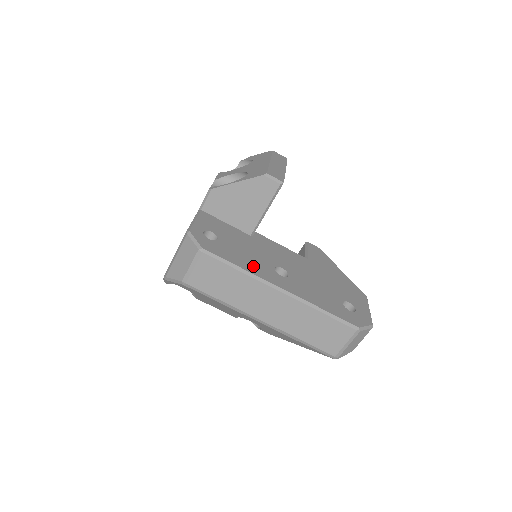
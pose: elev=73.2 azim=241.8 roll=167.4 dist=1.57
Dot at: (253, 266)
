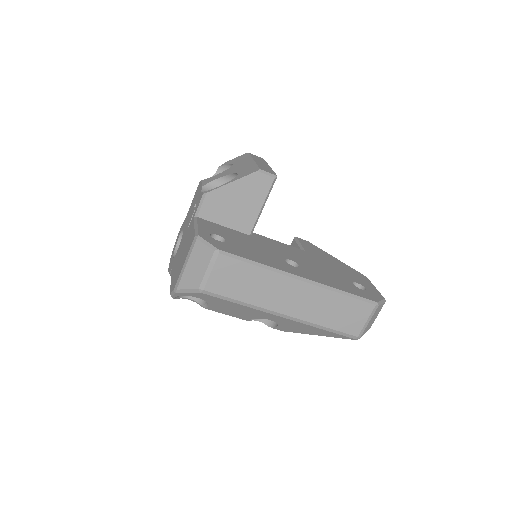
Dot at: (267, 260)
